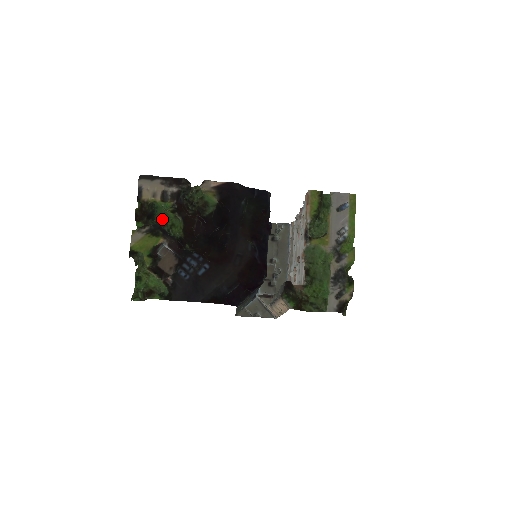
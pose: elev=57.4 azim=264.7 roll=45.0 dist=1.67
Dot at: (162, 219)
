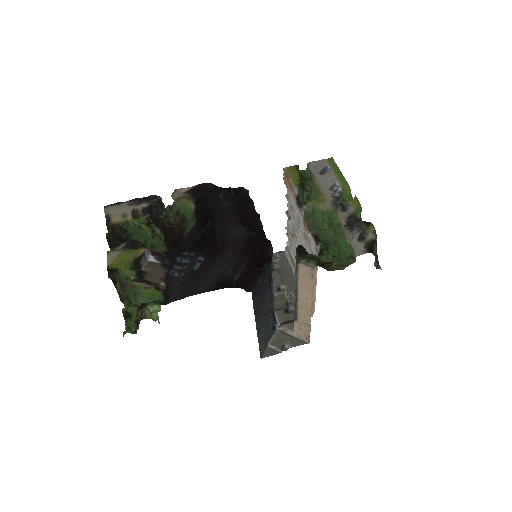
Dot at: occluded
